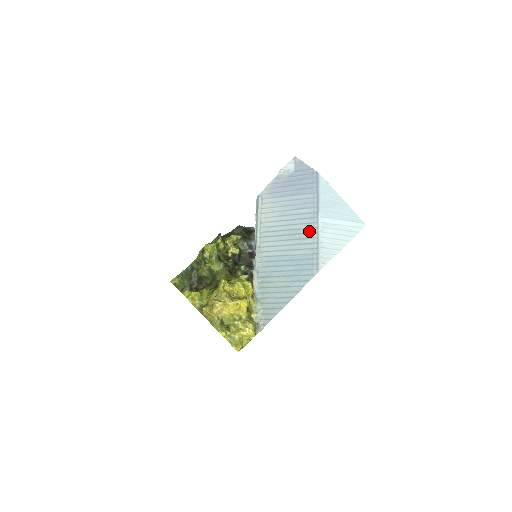
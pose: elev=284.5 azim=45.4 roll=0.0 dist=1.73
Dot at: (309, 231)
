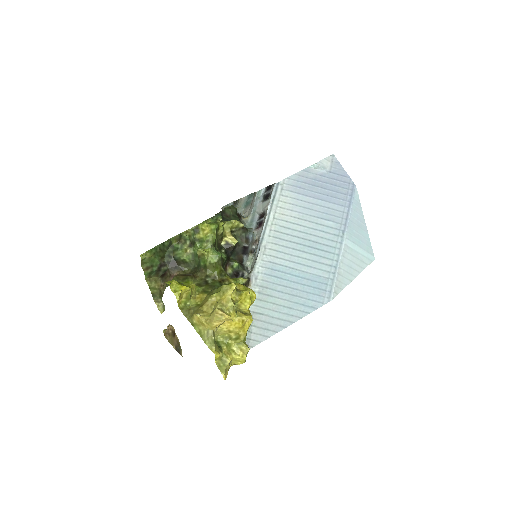
Dot at: (330, 250)
